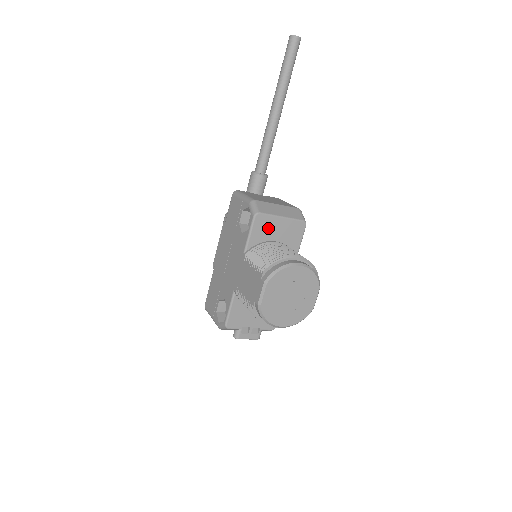
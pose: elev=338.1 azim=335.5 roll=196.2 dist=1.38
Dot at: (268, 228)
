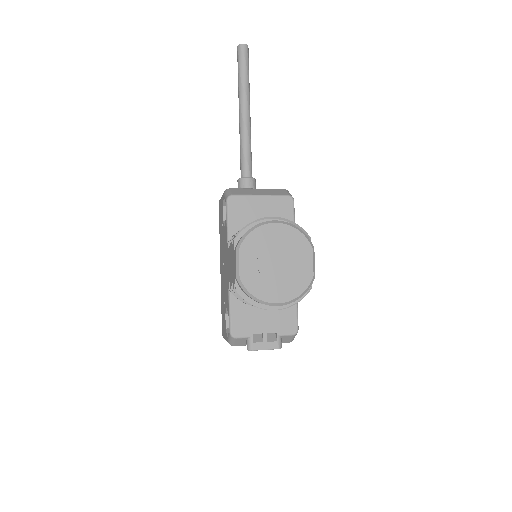
Dot at: (247, 210)
